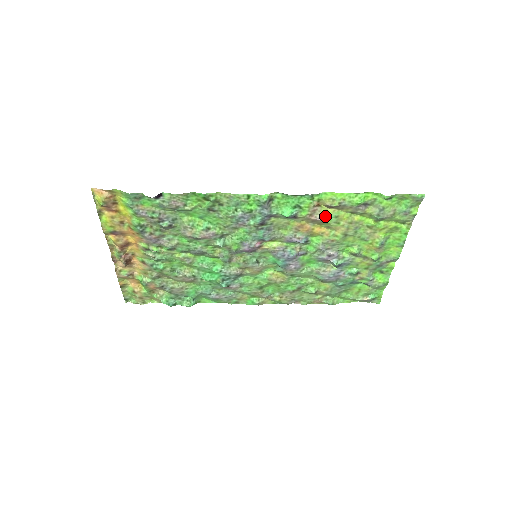
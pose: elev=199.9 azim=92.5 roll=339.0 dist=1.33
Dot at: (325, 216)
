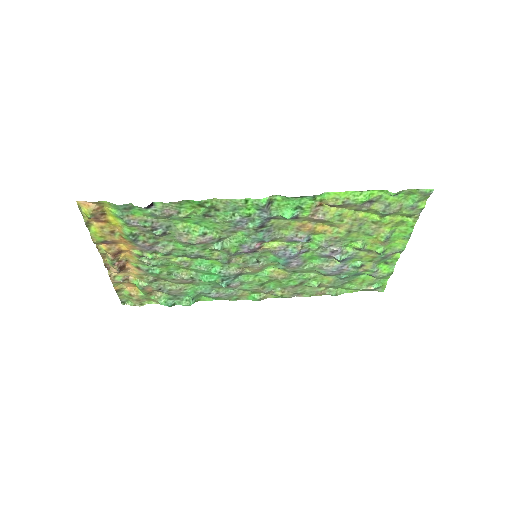
Dot at: (328, 215)
